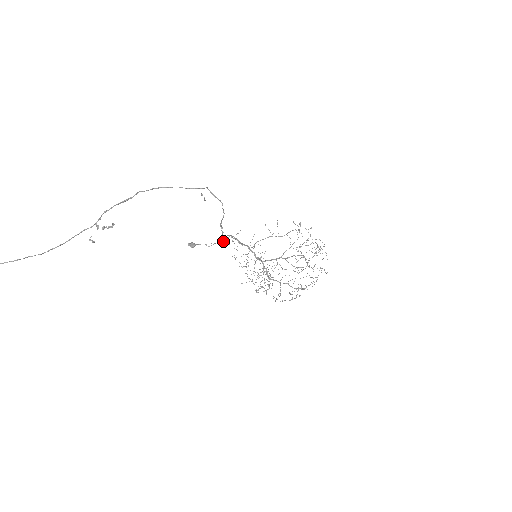
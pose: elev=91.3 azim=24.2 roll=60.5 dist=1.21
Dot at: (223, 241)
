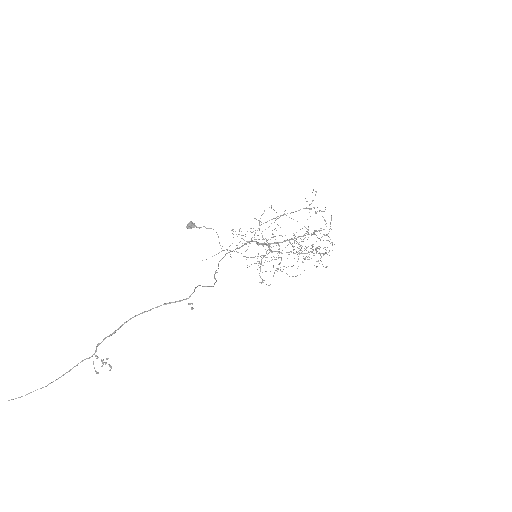
Dot at: occluded
